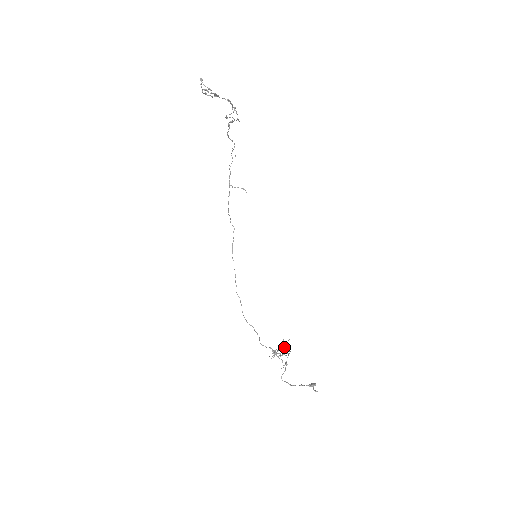
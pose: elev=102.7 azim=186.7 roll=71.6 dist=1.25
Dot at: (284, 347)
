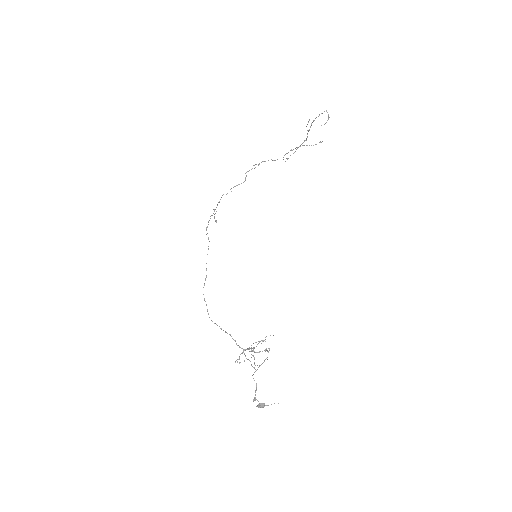
Dot at: occluded
